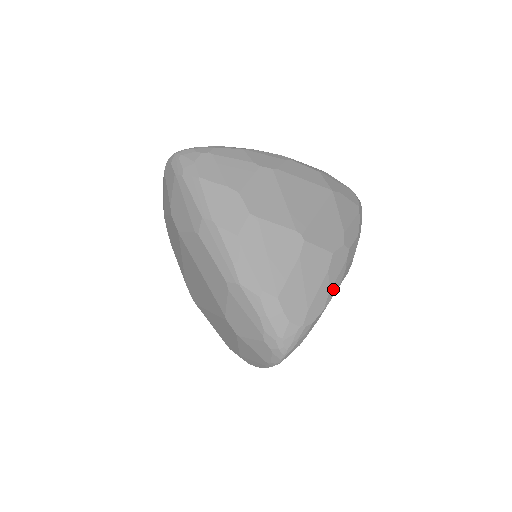
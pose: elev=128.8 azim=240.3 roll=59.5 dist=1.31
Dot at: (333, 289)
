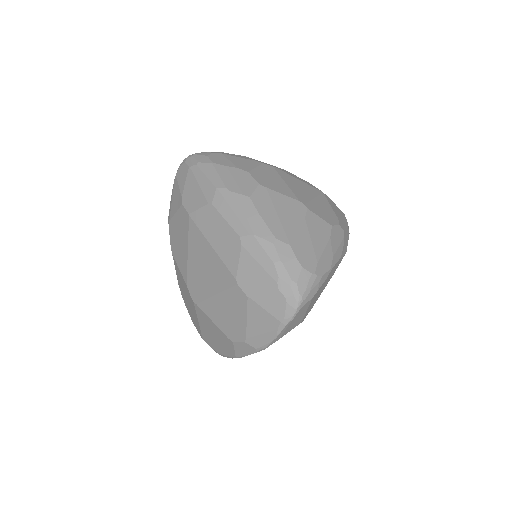
Dot at: (336, 256)
